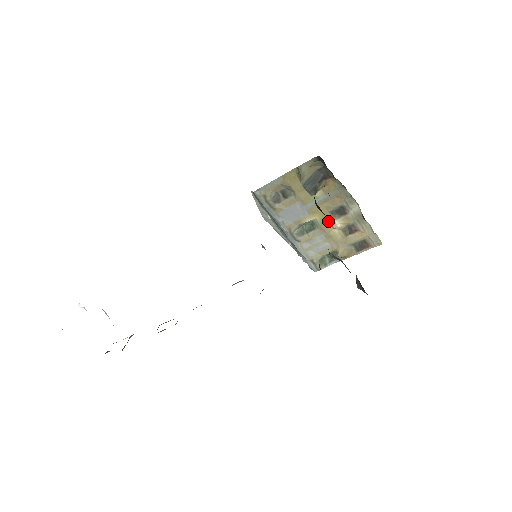
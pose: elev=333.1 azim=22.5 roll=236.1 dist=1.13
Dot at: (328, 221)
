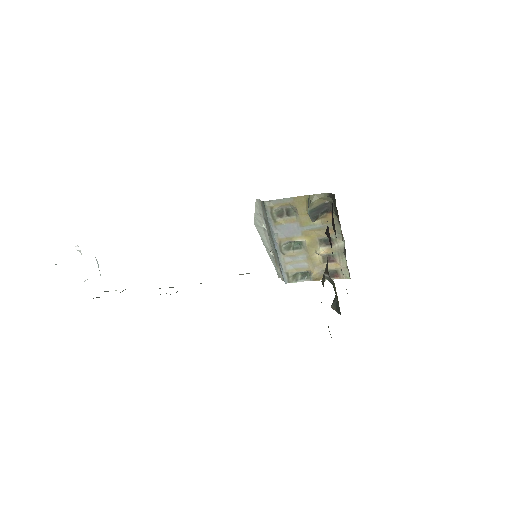
Dot at: (314, 246)
